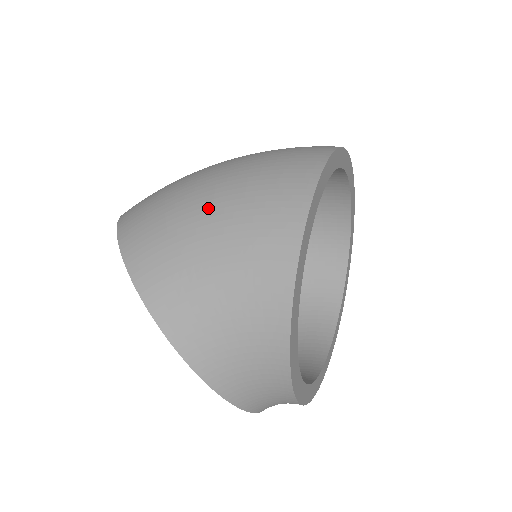
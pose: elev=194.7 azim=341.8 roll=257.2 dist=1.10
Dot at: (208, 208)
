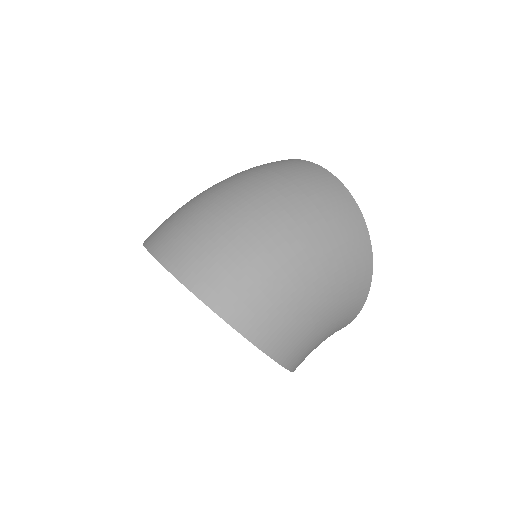
Dot at: (323, 301)
